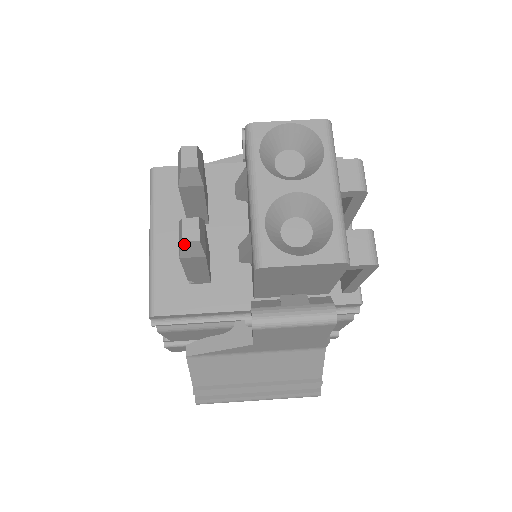
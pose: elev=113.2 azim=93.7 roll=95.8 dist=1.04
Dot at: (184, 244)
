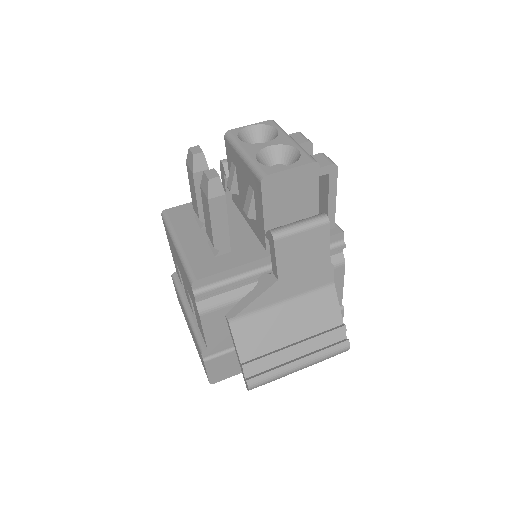
Dot at: (210, 182)
